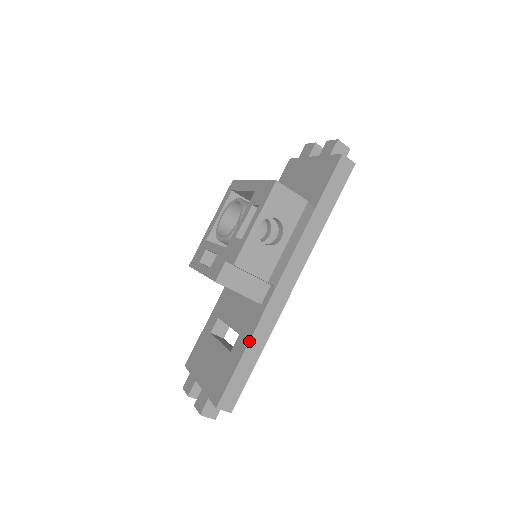
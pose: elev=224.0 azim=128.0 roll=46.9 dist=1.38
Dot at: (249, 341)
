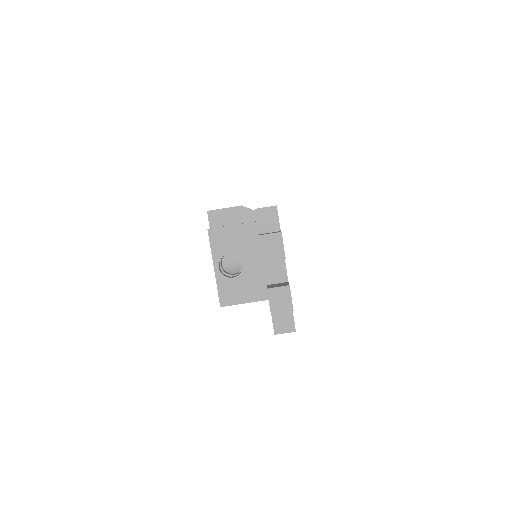
Dot at: occluded
